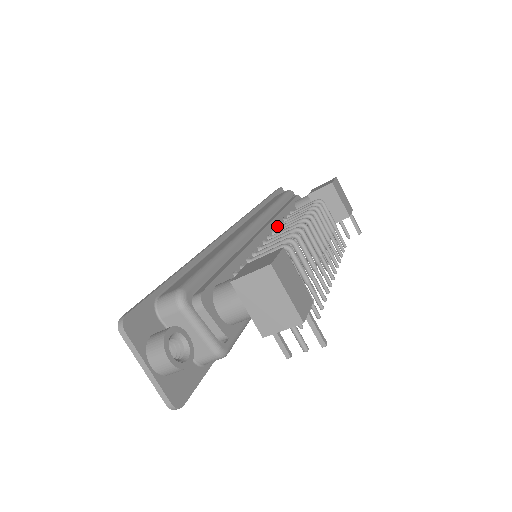
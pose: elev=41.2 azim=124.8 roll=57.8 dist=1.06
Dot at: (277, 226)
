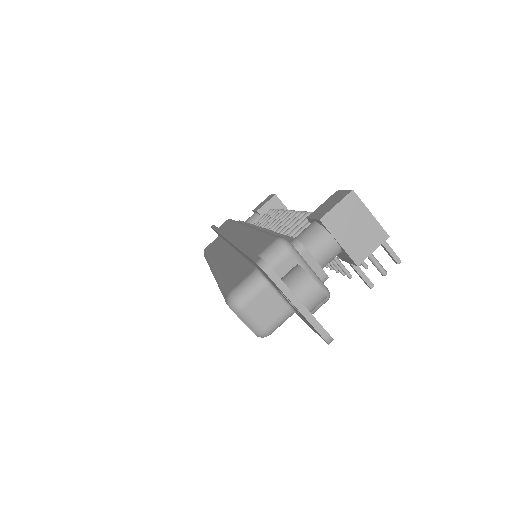
Dot at: occluded
